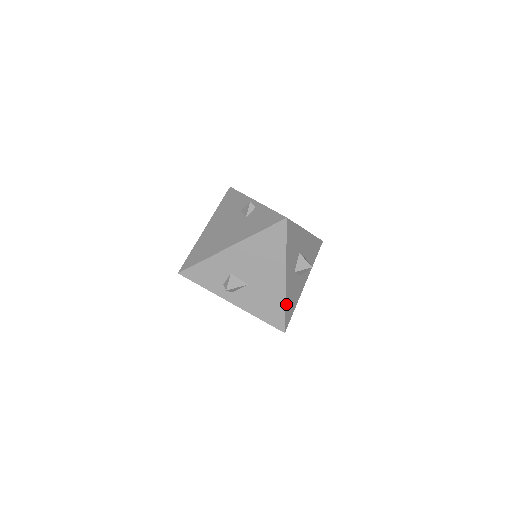
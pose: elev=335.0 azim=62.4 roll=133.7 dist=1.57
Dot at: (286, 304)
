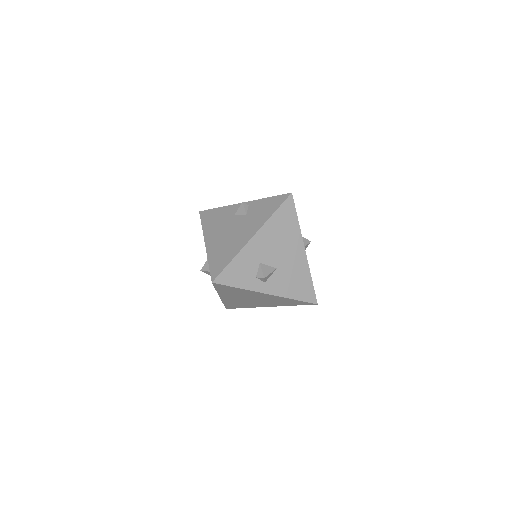
Dot at: (310, 276)
